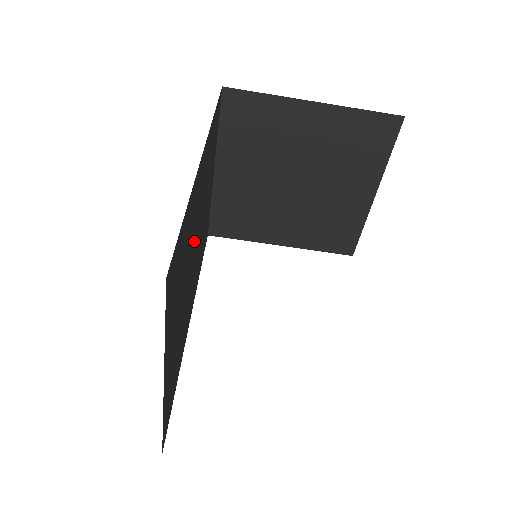
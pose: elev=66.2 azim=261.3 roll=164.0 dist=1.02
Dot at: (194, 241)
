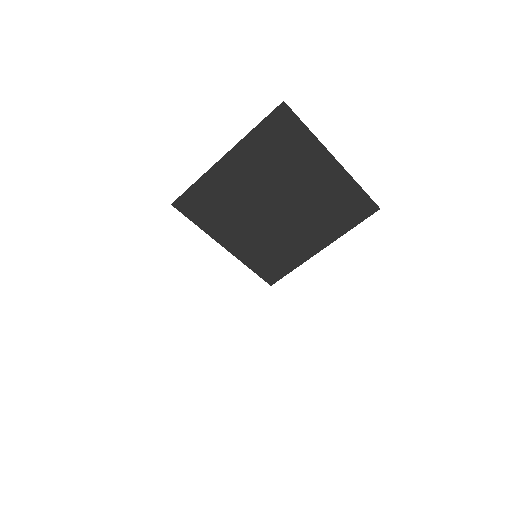
Dot at: occluded
